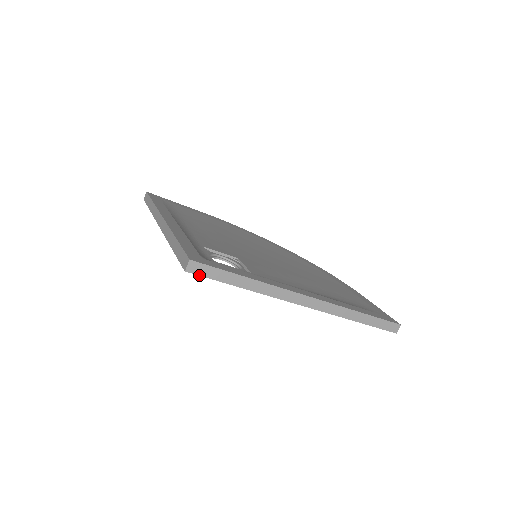
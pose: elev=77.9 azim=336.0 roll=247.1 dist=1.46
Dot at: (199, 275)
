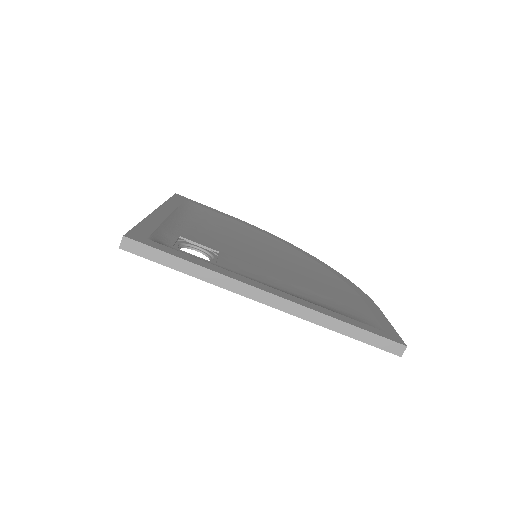
Dot at: (135, 254)
